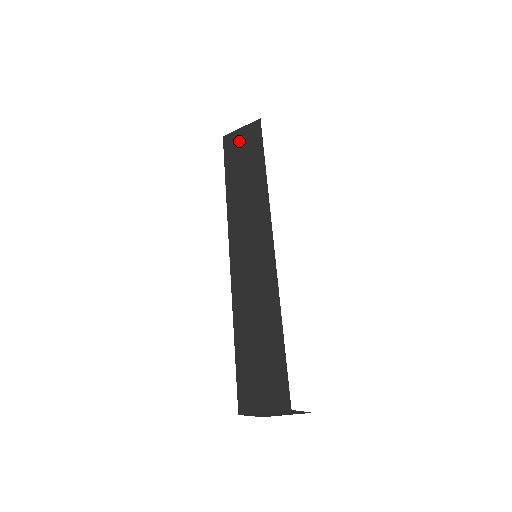
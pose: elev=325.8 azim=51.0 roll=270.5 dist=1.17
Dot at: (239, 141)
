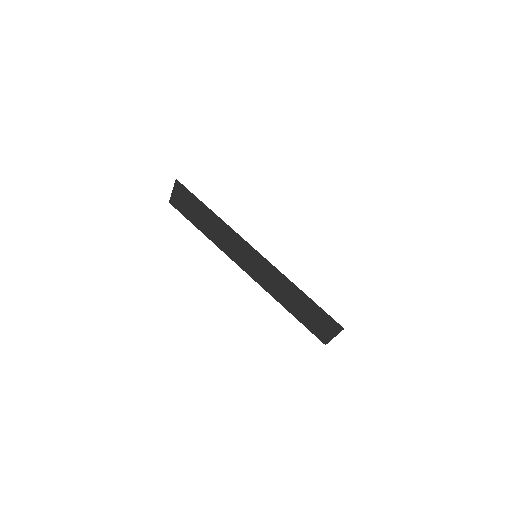
Dot at: (180, 201)
